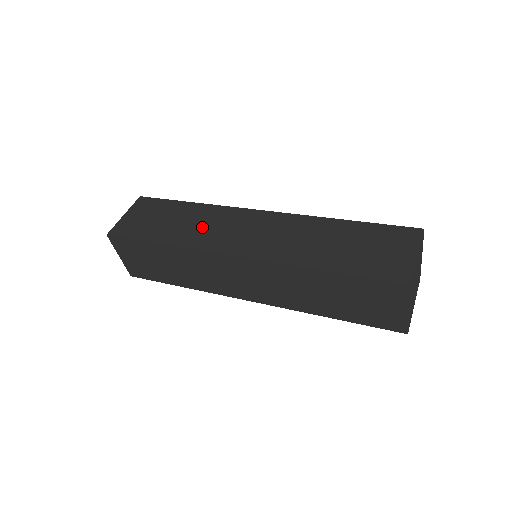
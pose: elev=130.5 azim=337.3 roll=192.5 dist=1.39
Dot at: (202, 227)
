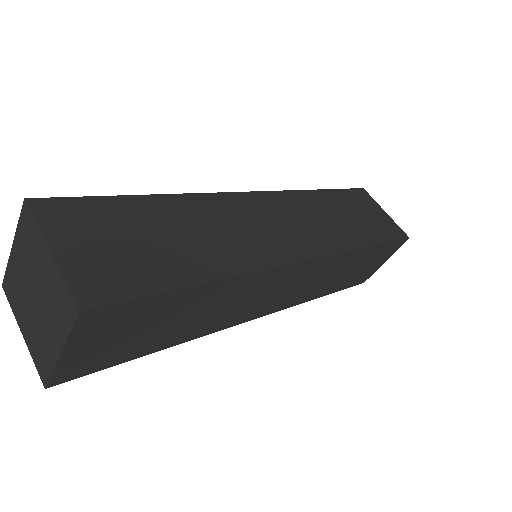
Dot at: (226, 233)
